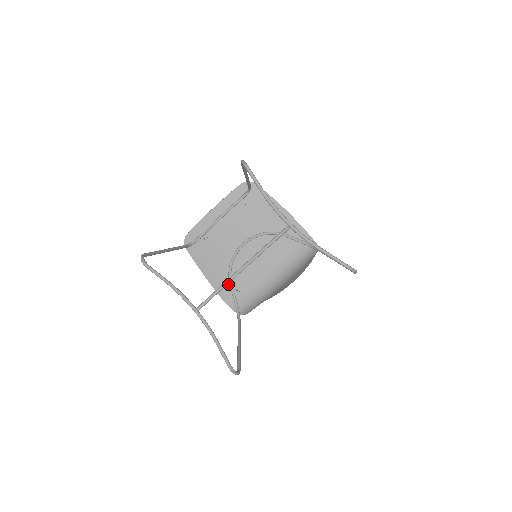
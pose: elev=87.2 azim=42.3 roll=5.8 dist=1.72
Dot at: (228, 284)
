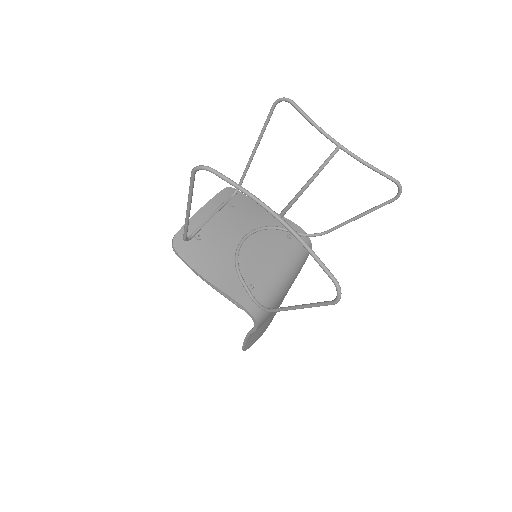
Dot at: (237, 282)
